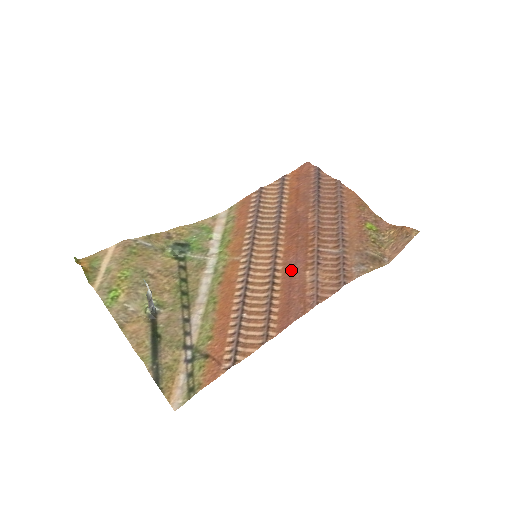
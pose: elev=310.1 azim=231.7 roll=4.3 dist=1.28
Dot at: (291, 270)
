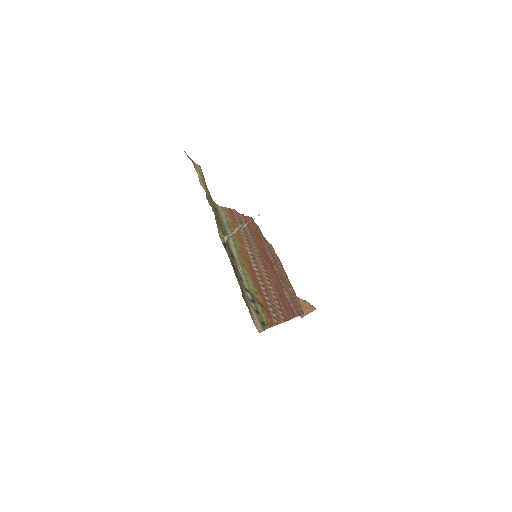
Dot at: (276, 282)
